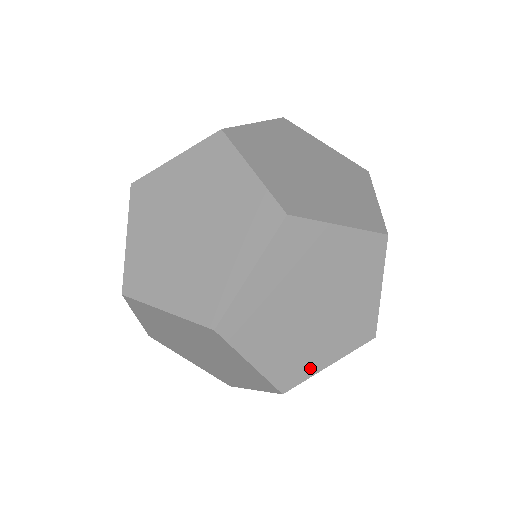
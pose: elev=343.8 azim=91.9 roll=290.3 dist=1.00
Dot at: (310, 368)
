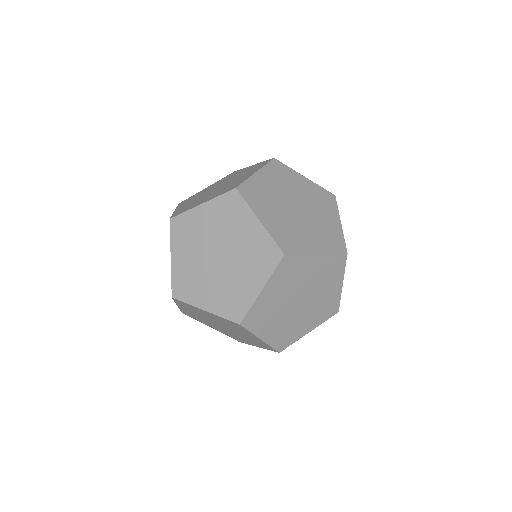
Dot at: (297, 336)
